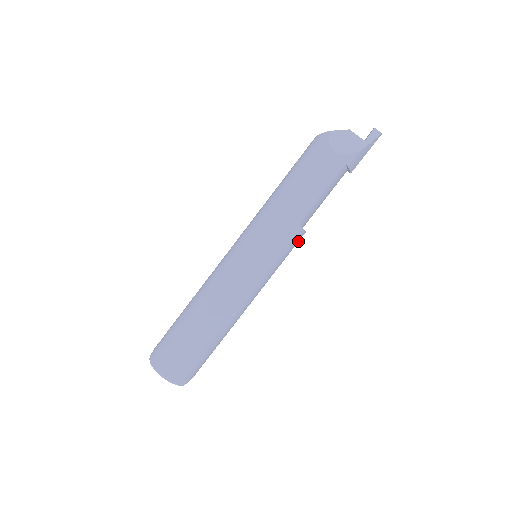
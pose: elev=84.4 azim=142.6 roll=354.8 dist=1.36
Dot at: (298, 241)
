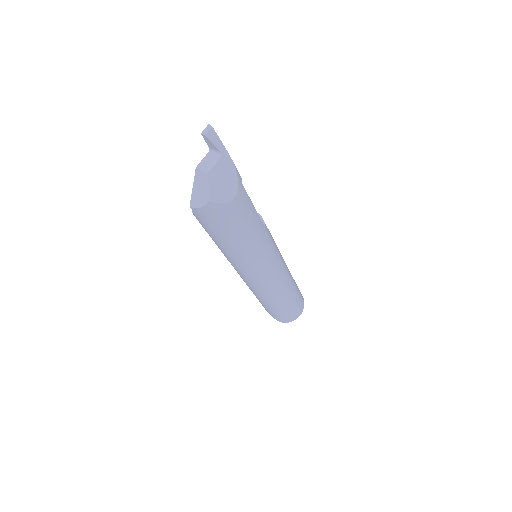
Dot at: occluded
